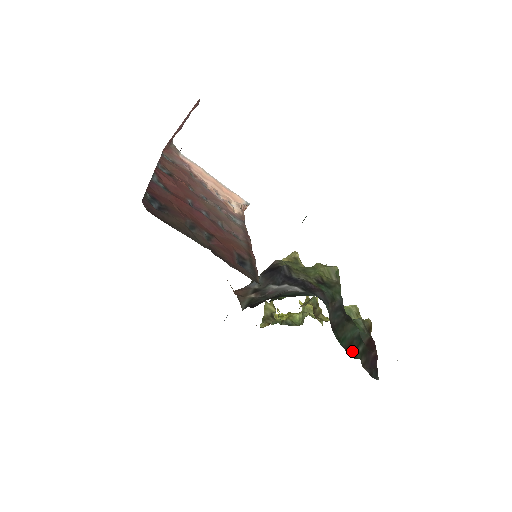
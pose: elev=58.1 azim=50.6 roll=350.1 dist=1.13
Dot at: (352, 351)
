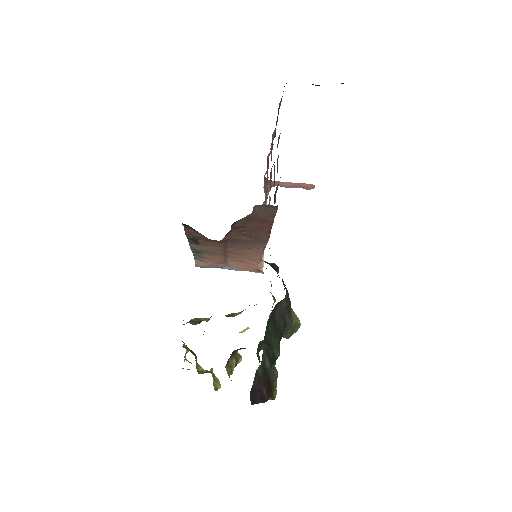
Dot at: (265, 346)
